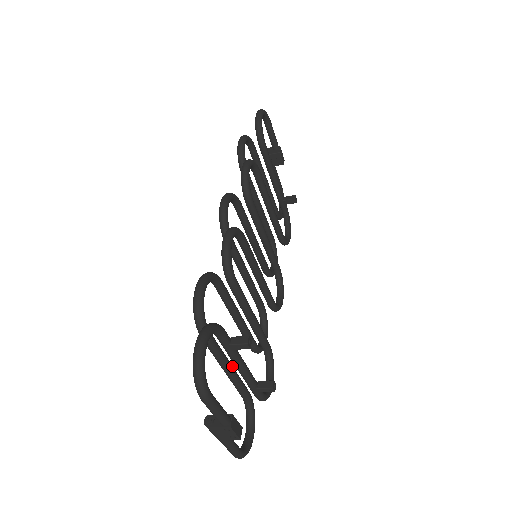
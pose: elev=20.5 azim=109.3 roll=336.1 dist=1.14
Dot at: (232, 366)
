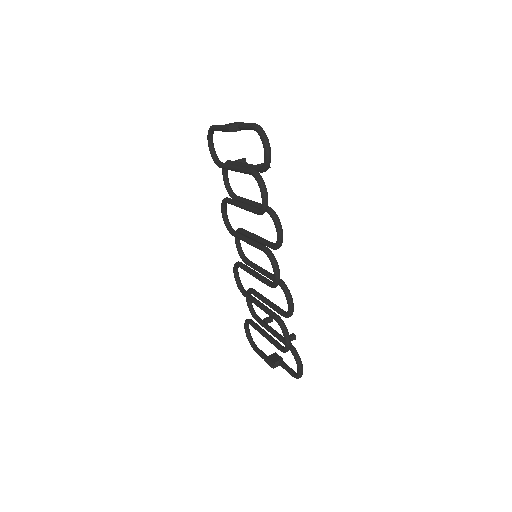
Dot at: occluded
